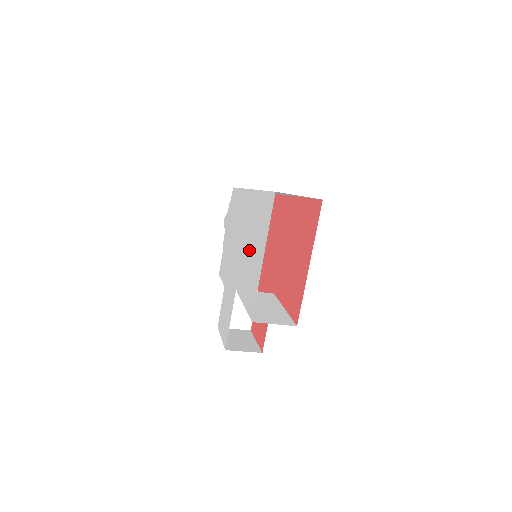
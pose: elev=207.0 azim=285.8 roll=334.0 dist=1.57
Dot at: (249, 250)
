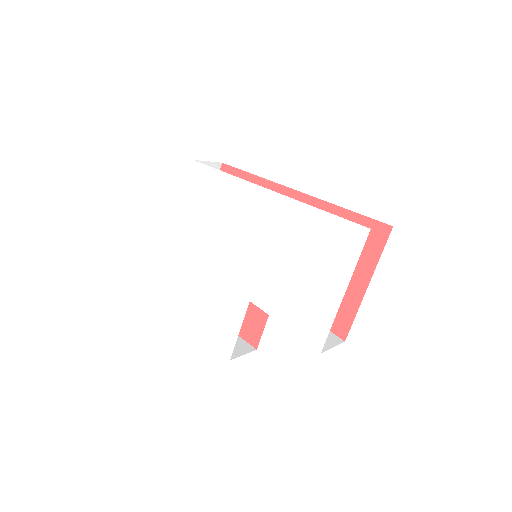
Dot at: (289, 269)
